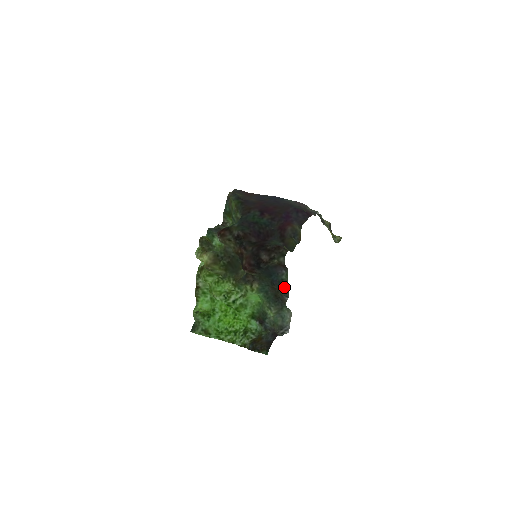
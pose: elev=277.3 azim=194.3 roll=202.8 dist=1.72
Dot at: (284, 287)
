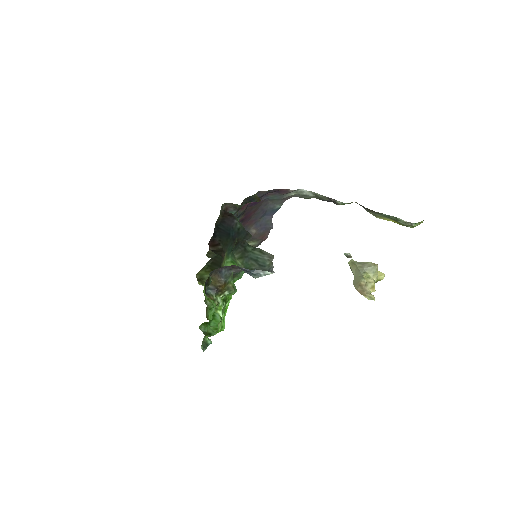
Dot at: (244, 234)
